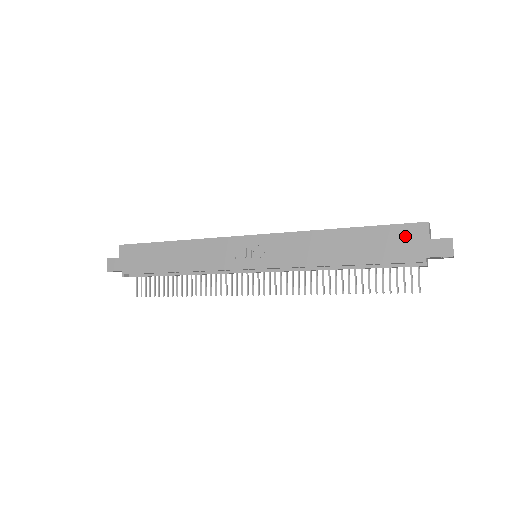
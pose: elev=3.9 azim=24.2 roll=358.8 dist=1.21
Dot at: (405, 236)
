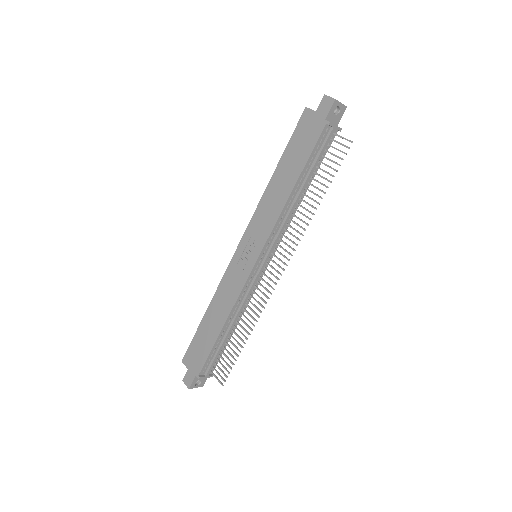
Dot at: (304, 128)
